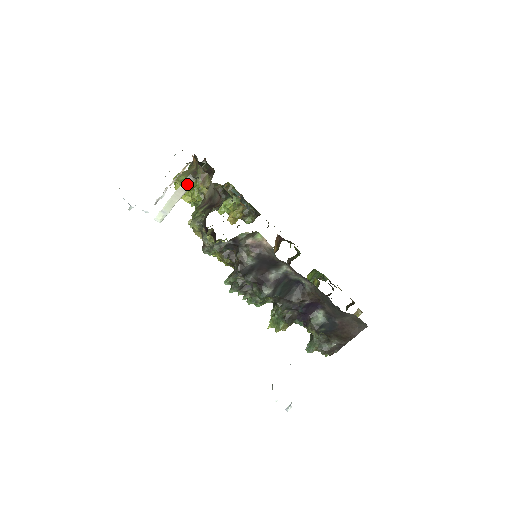
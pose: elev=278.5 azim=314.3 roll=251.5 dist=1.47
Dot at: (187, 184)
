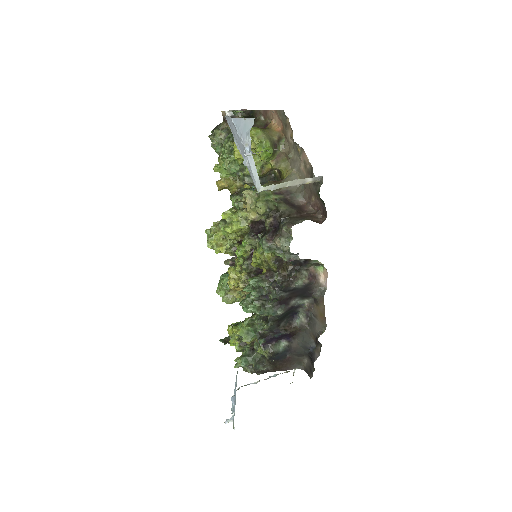
Dot at: (311, 180)
